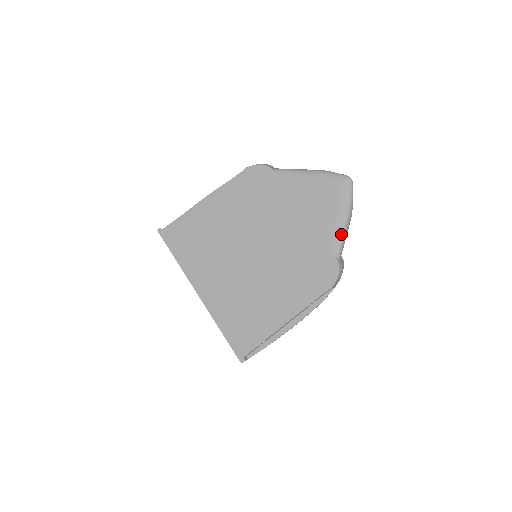
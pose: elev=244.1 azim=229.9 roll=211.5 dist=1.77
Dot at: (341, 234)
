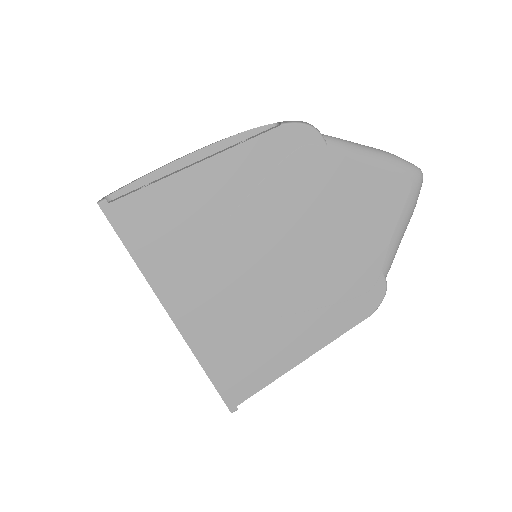
Dot at: (397, 246)
